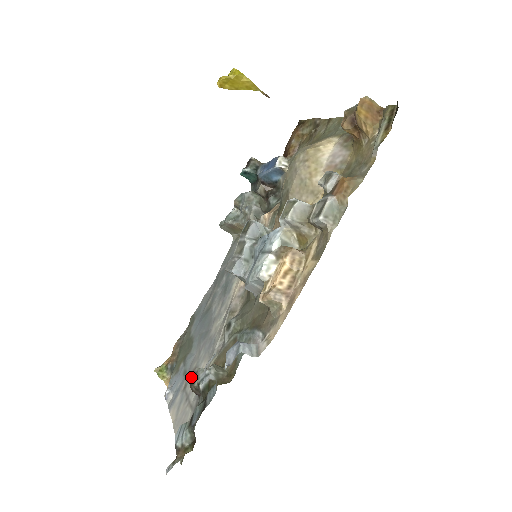
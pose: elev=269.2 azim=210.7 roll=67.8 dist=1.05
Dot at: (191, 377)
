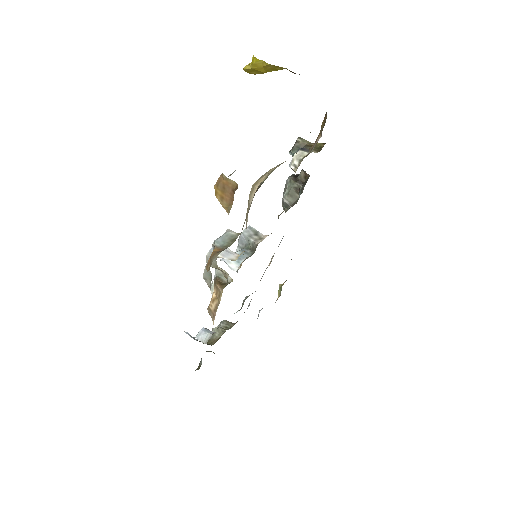
Dot at: occluded
